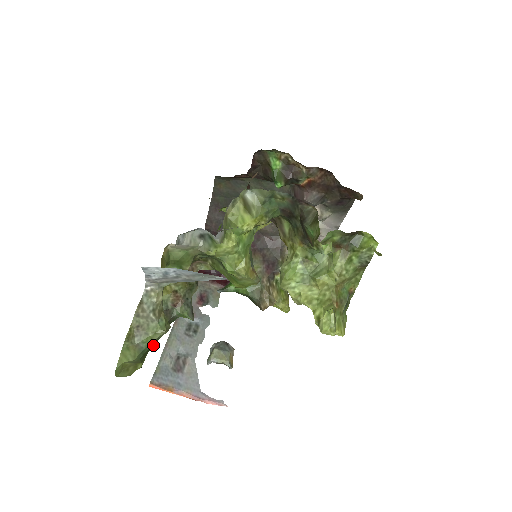
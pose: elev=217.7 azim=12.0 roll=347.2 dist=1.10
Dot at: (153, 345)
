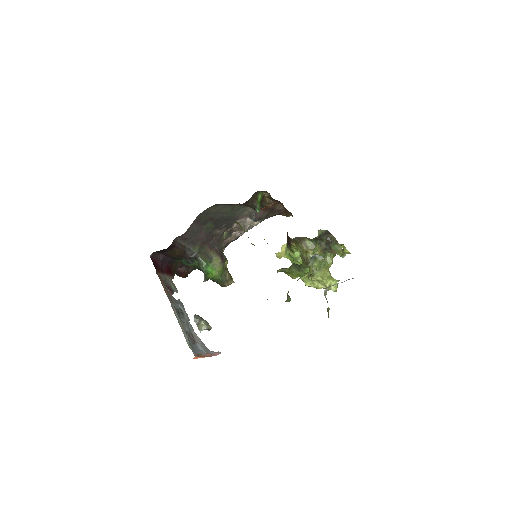
Dot at: occluded
